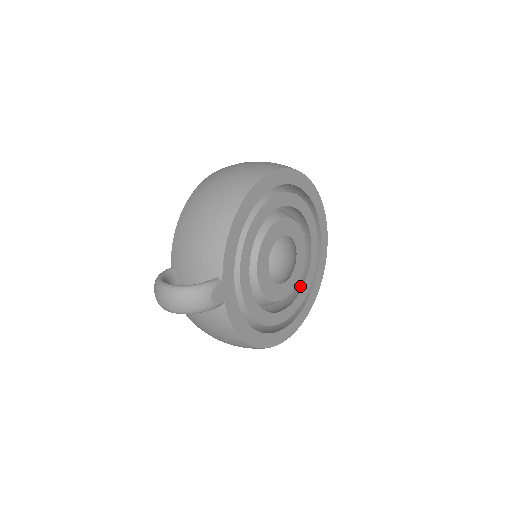
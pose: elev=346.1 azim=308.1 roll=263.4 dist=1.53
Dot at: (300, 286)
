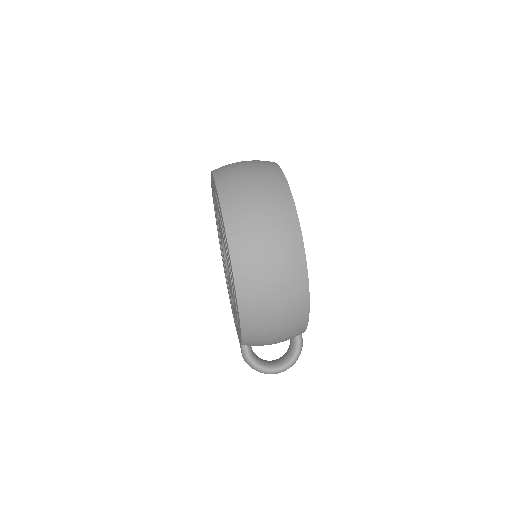
Dot at: occluded
